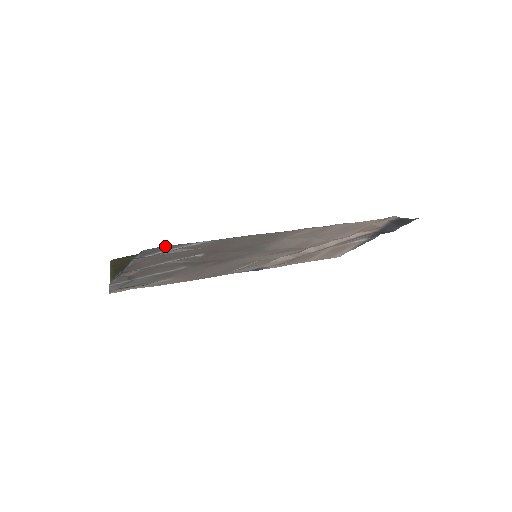
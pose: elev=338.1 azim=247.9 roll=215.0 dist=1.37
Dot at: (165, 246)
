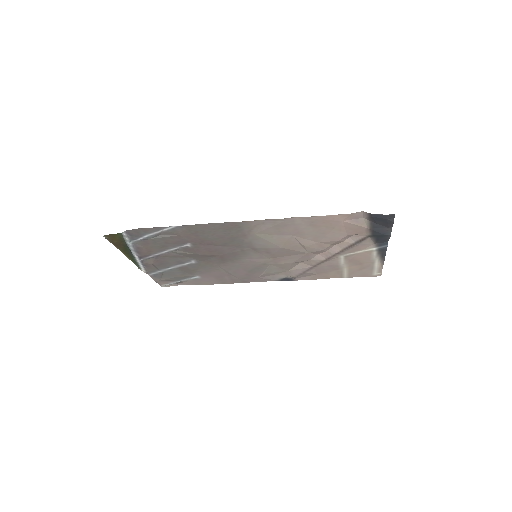
Dot at: (143, 229)
